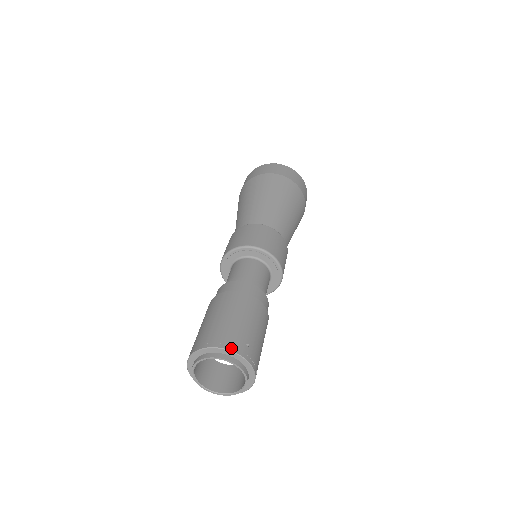
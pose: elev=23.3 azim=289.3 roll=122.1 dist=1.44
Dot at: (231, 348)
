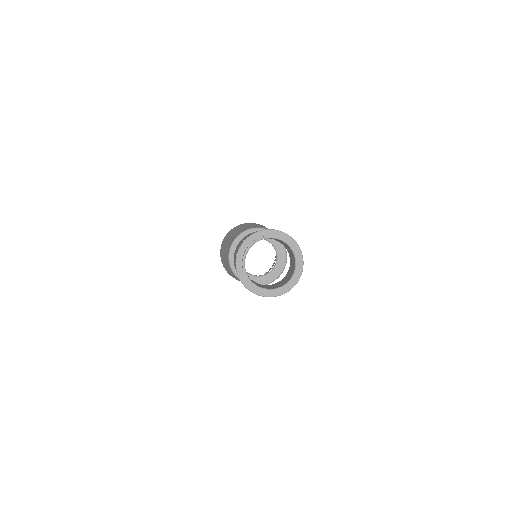
Dot at: occluded
